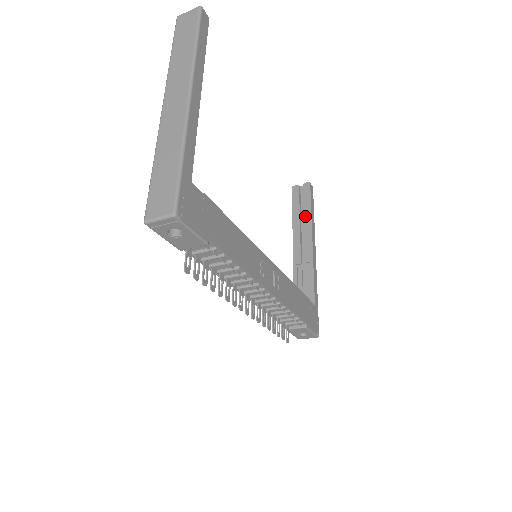
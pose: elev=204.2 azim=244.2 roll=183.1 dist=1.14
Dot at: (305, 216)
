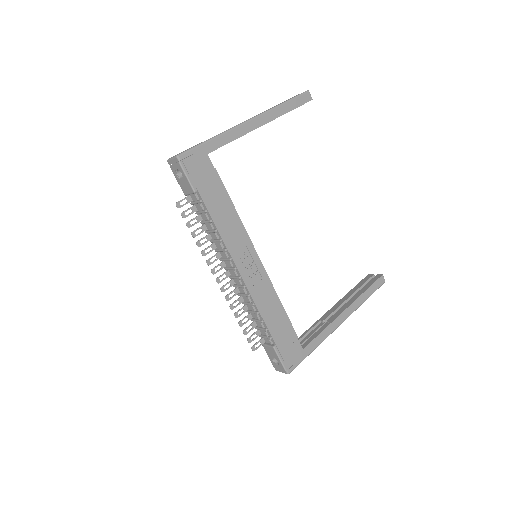
Dot at: (357, 293)
